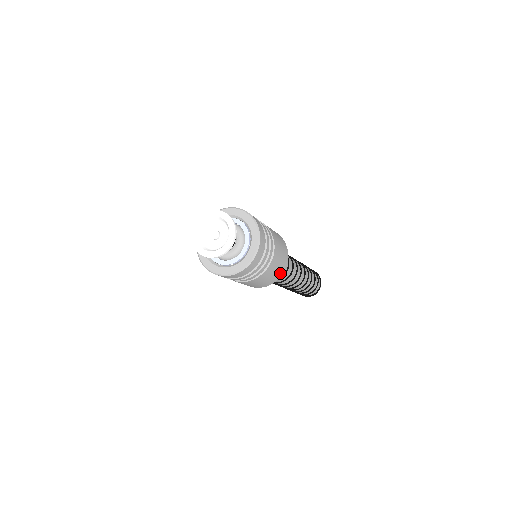
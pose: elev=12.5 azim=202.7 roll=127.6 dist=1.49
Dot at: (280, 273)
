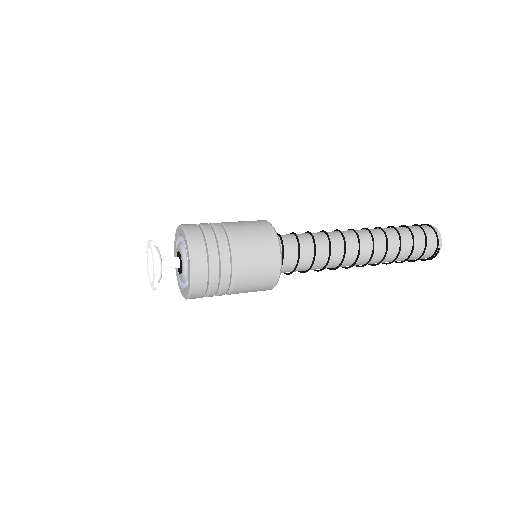
Dot at: (274, 264)
